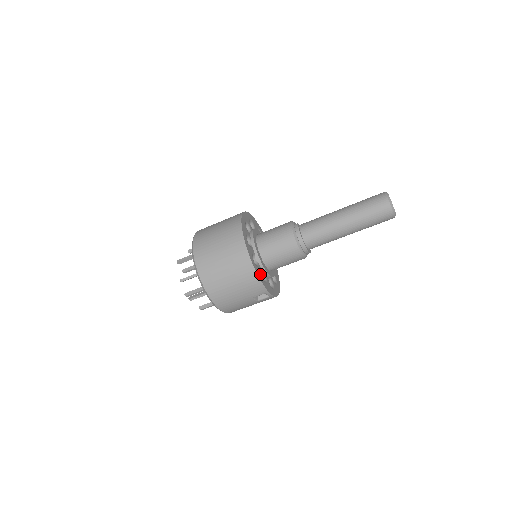
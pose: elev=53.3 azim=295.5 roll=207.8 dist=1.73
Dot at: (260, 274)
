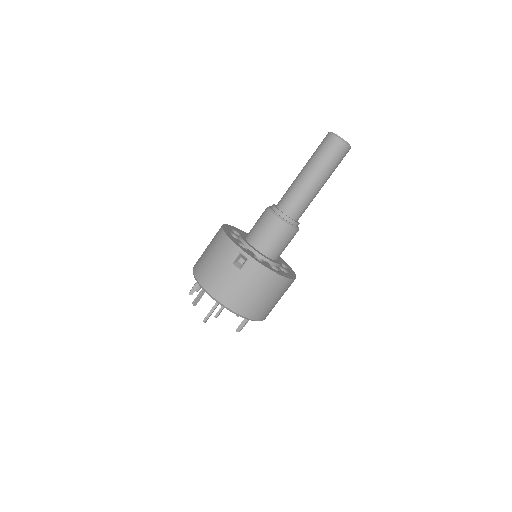
Dot at: (234, 239)
